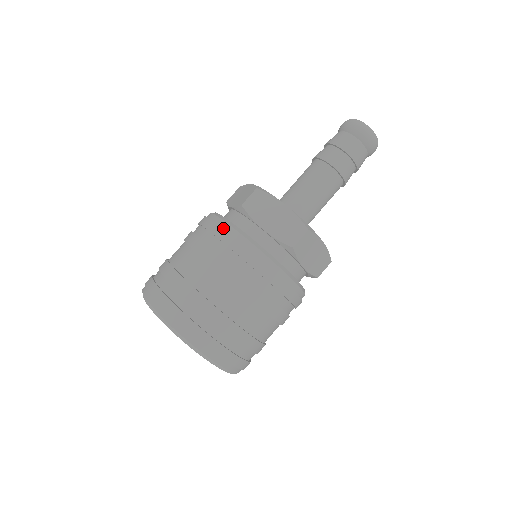
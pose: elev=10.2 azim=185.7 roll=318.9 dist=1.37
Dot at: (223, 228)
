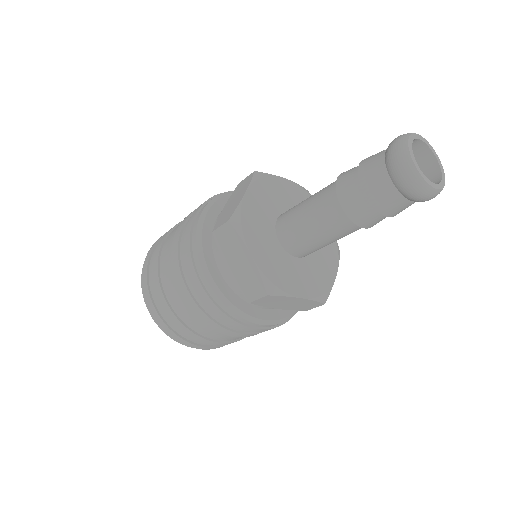
Dot at: (192, 248)
